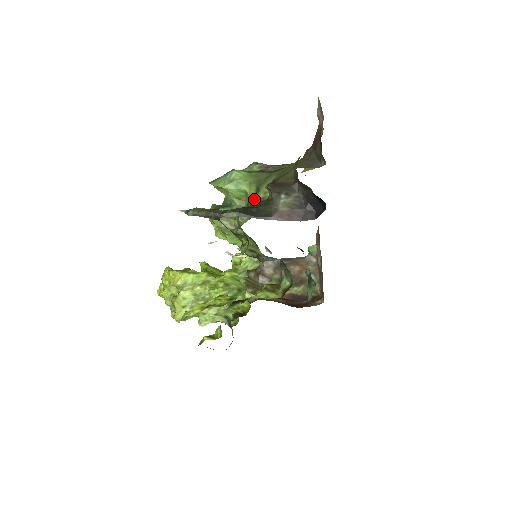
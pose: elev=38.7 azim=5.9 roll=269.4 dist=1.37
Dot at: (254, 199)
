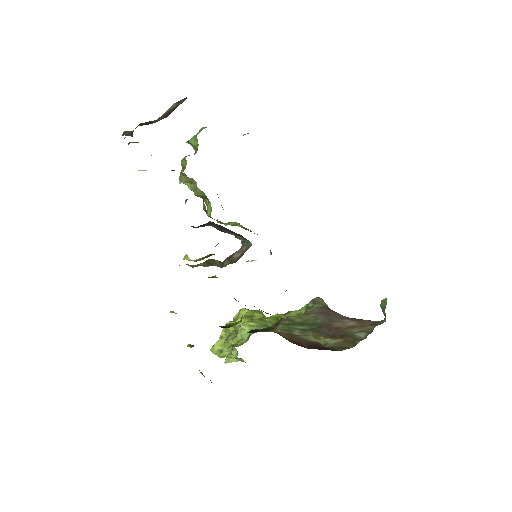
Dot at: occluded
